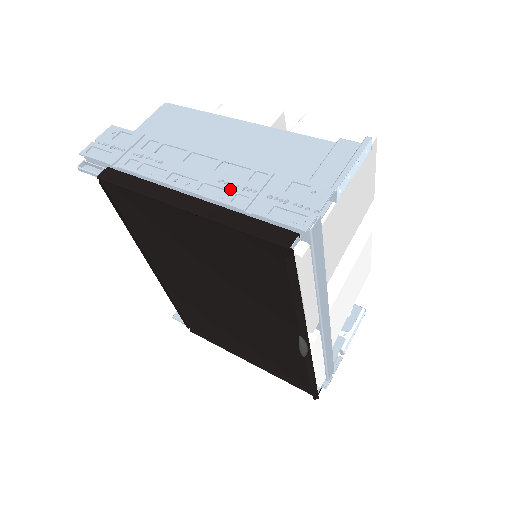
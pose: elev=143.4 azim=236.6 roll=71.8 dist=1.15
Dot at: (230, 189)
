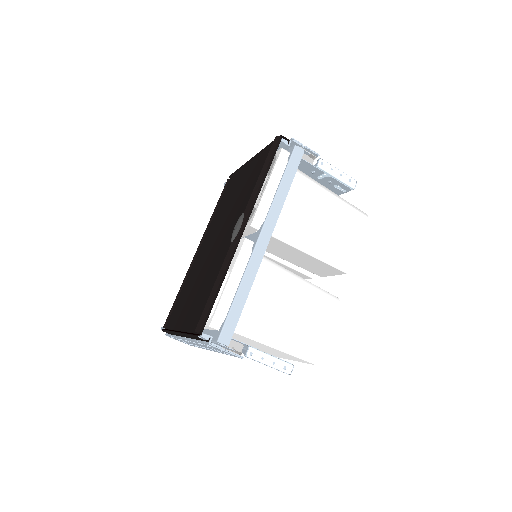
Dot at: occluded
